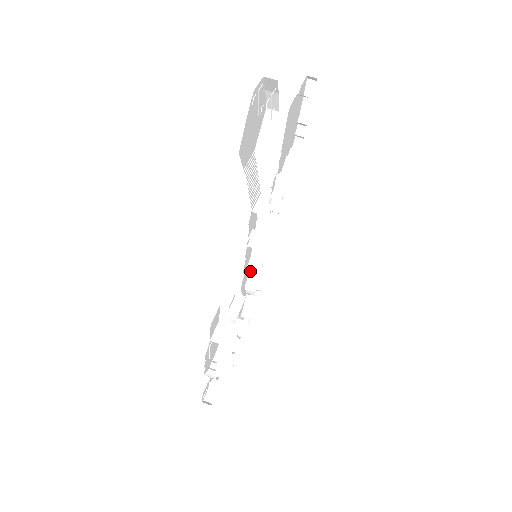
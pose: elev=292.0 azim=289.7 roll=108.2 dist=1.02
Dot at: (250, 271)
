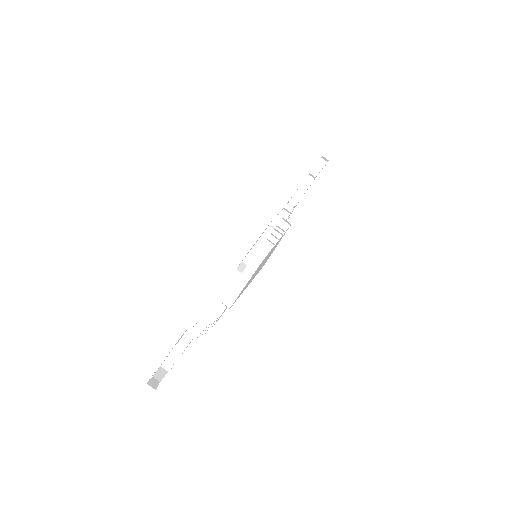
Dot at: occluded
